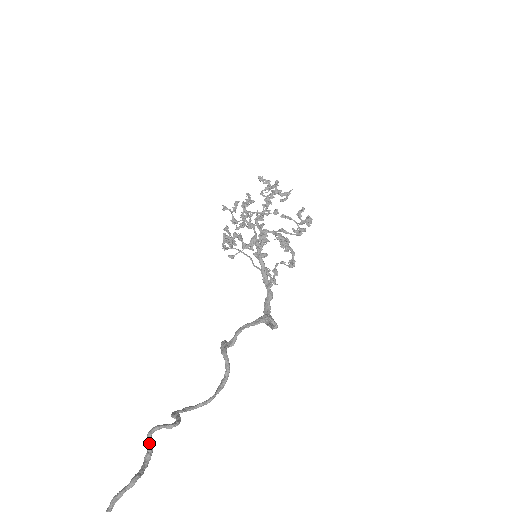
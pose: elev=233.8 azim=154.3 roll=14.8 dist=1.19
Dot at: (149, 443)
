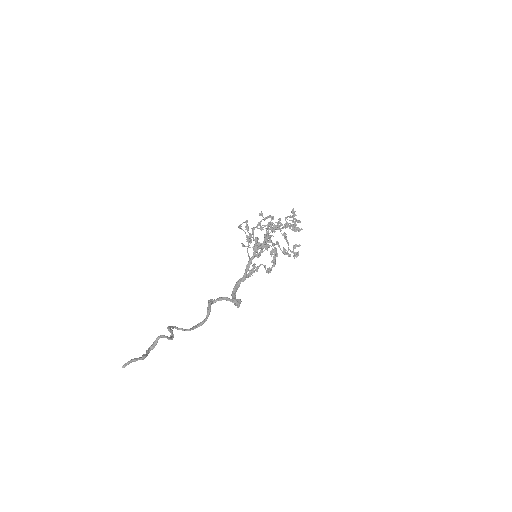
Dot at: (156, 342)
